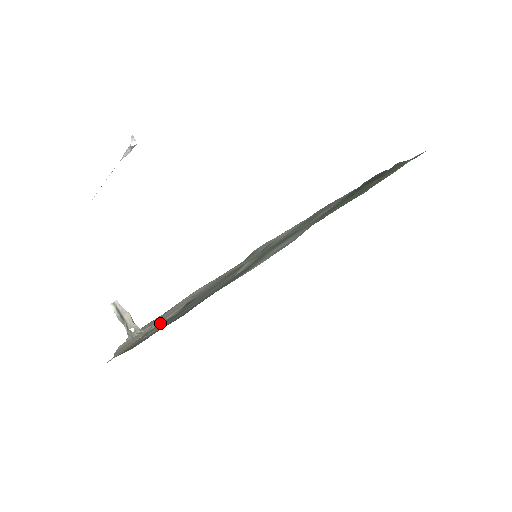
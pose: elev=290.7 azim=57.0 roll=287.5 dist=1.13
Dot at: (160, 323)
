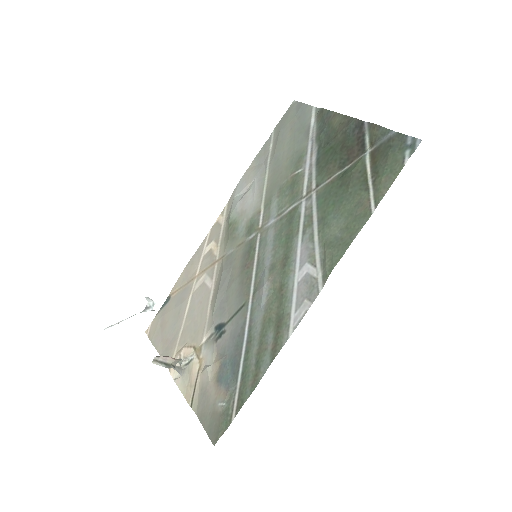
Dot at: (214, 369)
